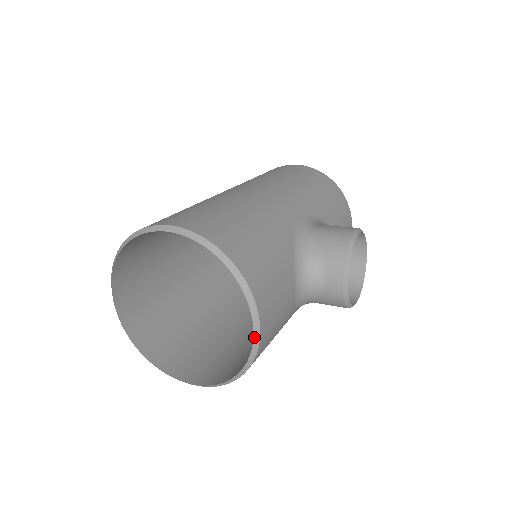
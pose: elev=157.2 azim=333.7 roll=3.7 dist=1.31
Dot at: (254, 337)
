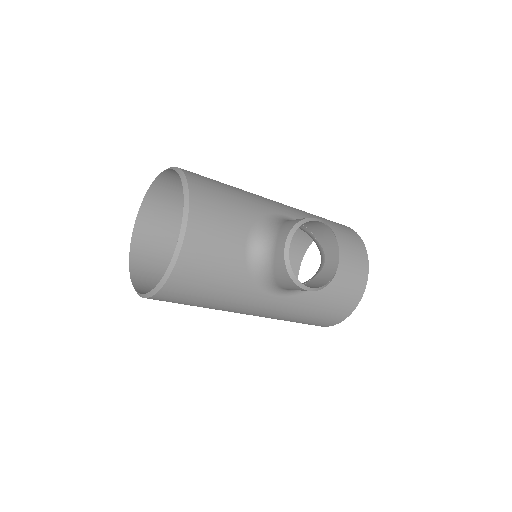
Dot at: (180, 235)
